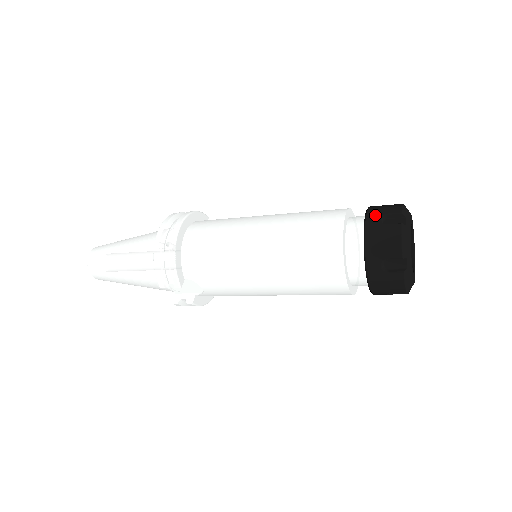
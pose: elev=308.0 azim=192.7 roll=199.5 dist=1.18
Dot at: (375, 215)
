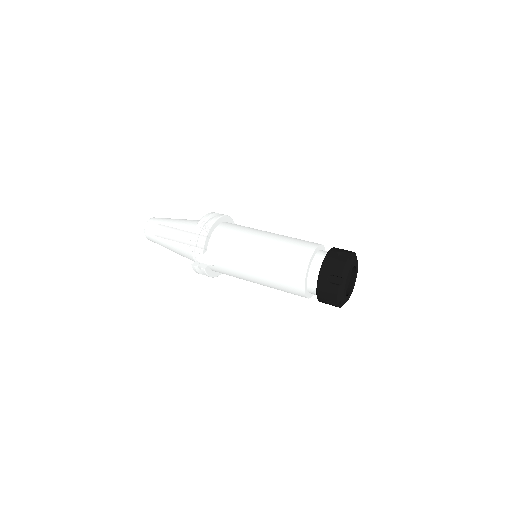
Dot at: (336, 250)
